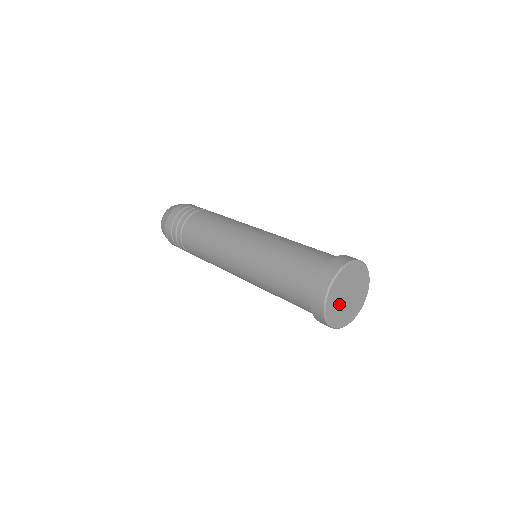
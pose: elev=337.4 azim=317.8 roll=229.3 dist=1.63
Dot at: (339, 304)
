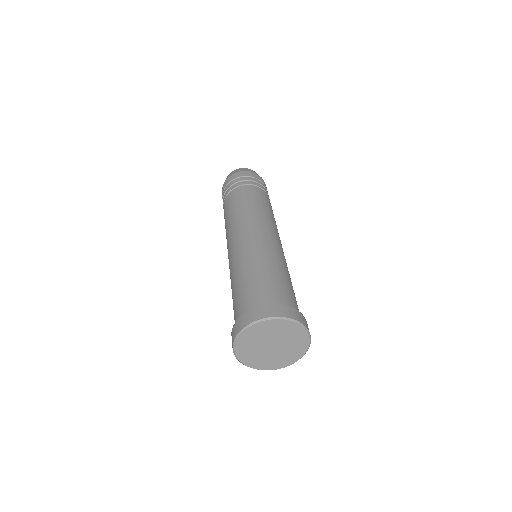
Dot at: (257, 344)
